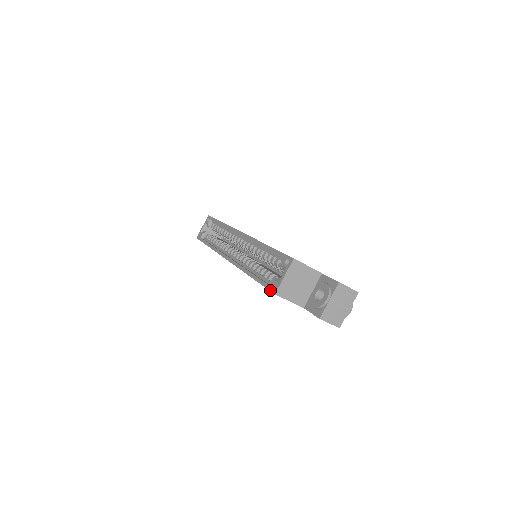
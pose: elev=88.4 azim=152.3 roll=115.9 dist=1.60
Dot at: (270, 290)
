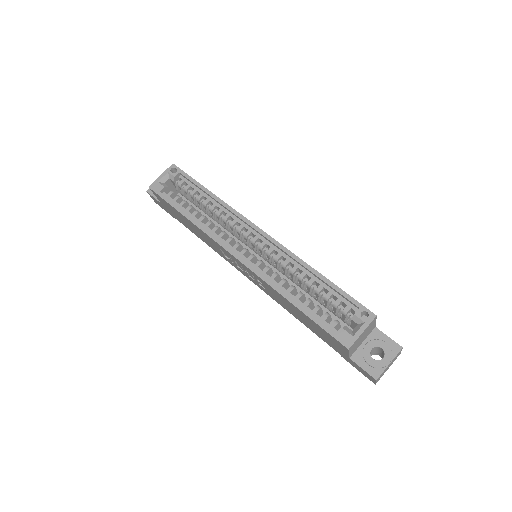
Dot at: (339, 340)
